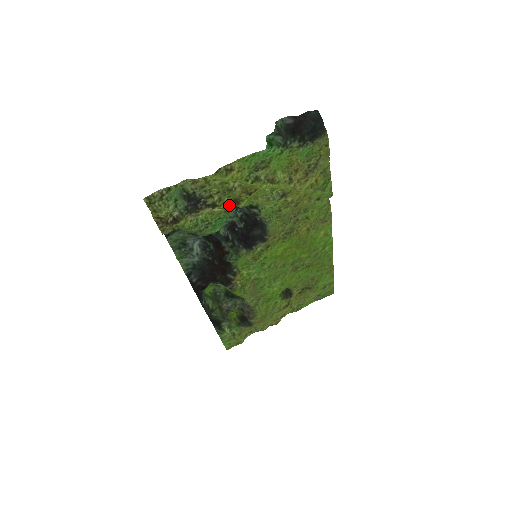
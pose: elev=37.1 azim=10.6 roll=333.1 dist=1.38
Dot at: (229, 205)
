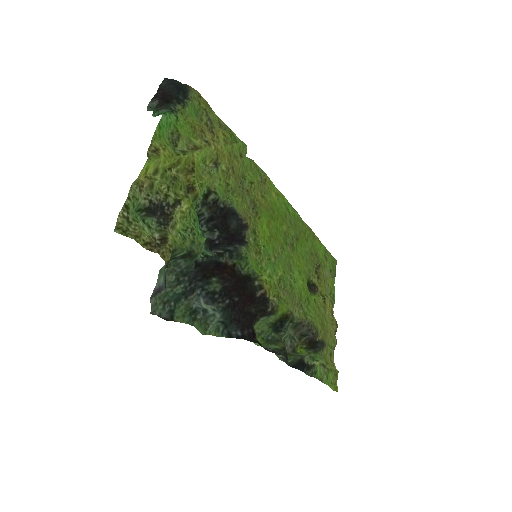
Dot at: (188, 197)
